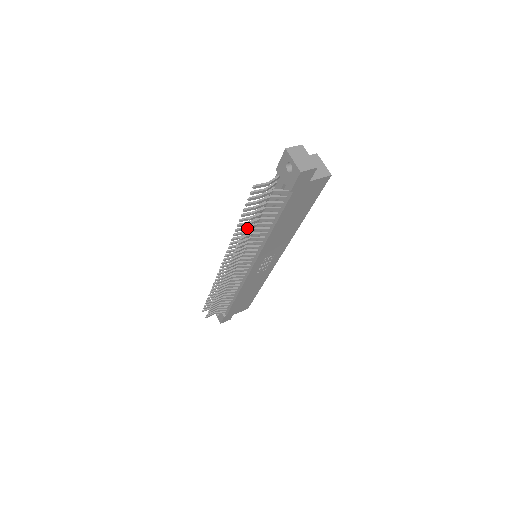
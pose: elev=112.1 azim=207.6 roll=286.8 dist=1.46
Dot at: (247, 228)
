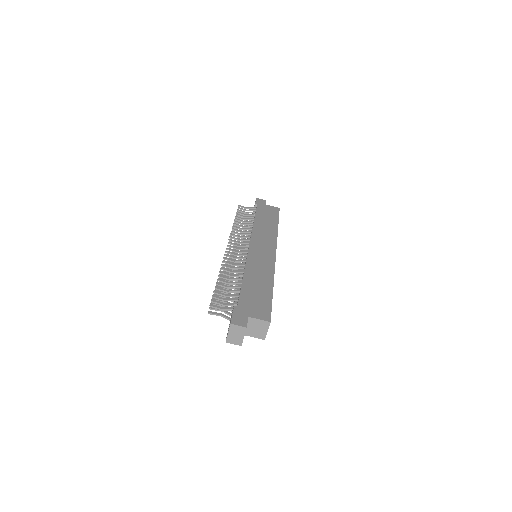
Dot at: occluded
